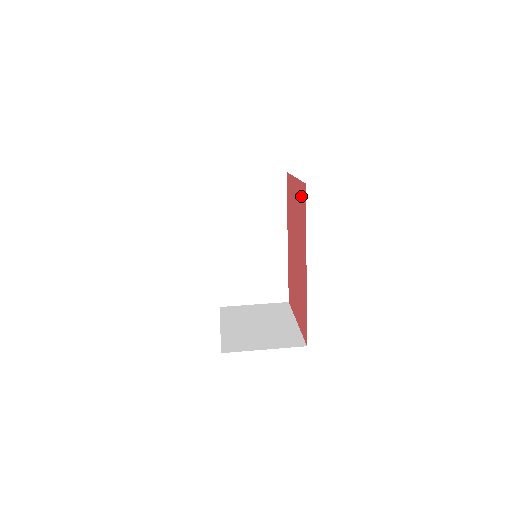
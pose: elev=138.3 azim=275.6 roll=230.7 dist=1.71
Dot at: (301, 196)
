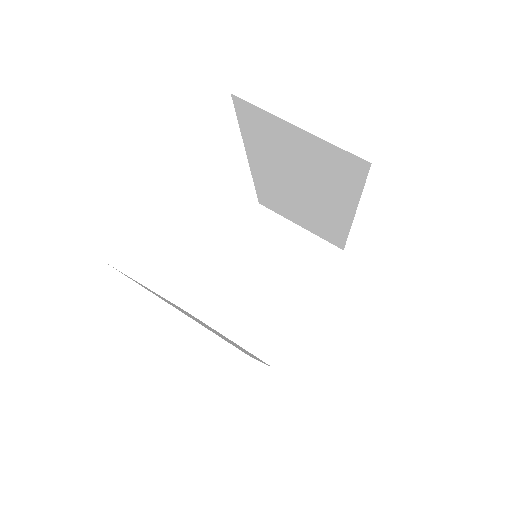
Dot at: occluded
